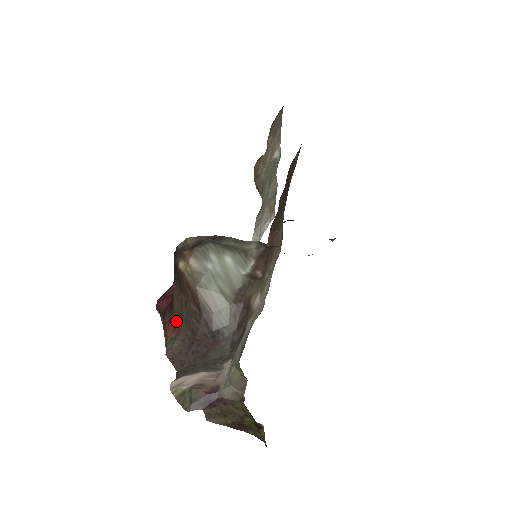
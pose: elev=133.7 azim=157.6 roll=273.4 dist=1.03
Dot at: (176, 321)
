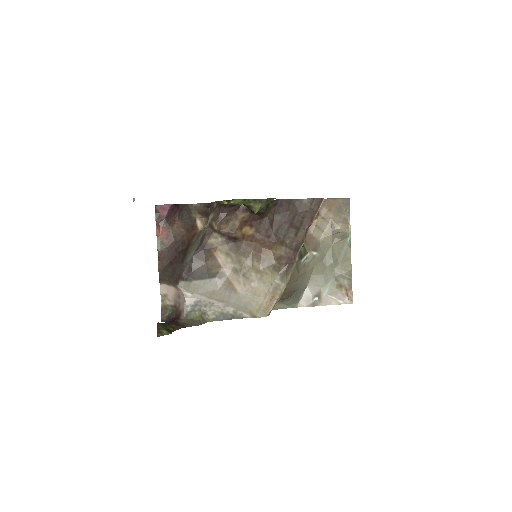
Dot at: (170, 236)
